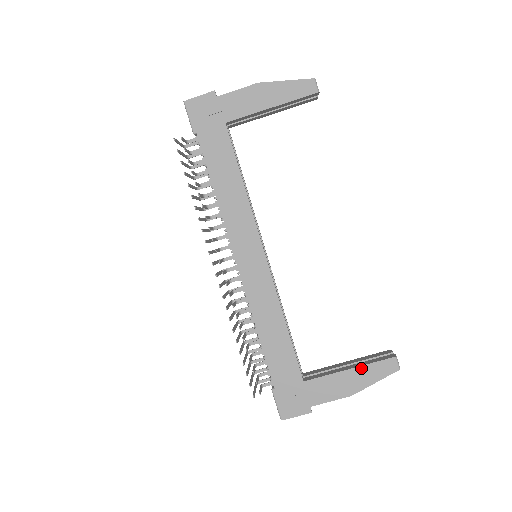
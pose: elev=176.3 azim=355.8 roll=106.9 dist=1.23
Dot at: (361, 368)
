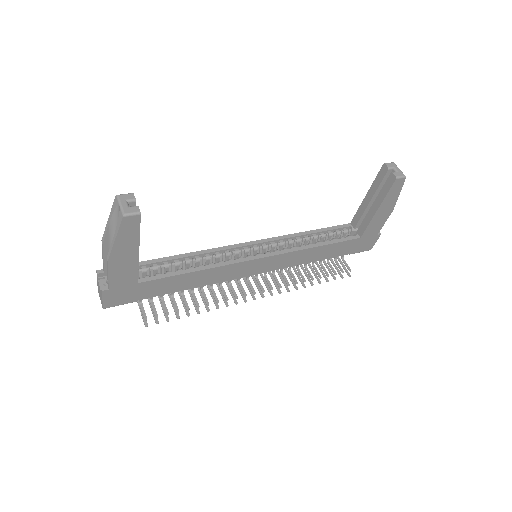
Dot at: (383, 203)
